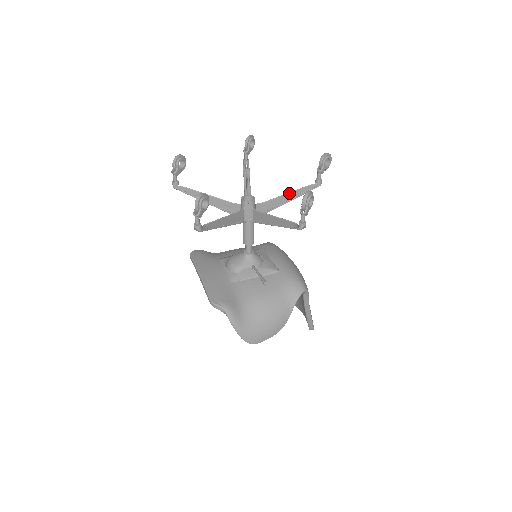
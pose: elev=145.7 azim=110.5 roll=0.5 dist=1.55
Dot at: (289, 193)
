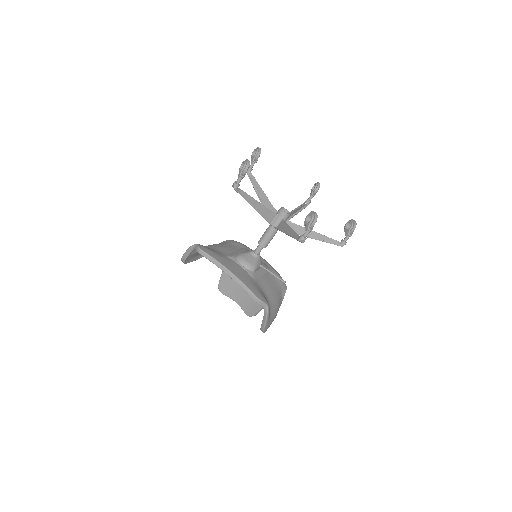
Dot at: (297, 209)
